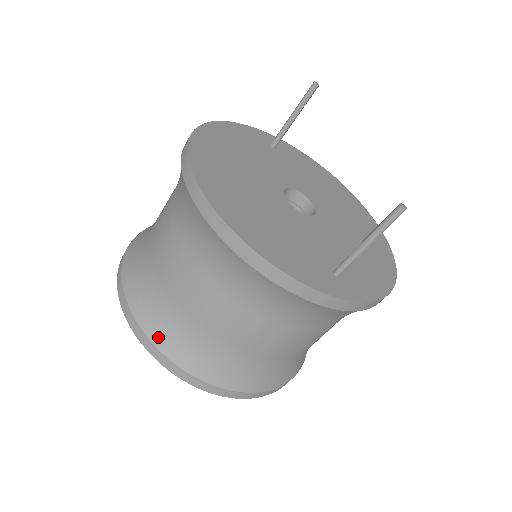
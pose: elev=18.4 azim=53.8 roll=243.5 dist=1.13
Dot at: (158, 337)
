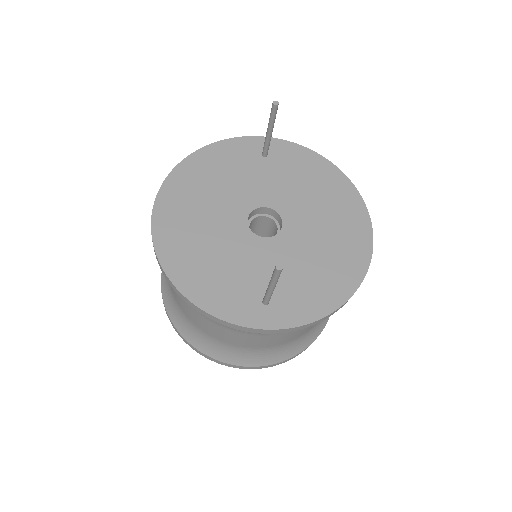
Dot at: (176, 323)
